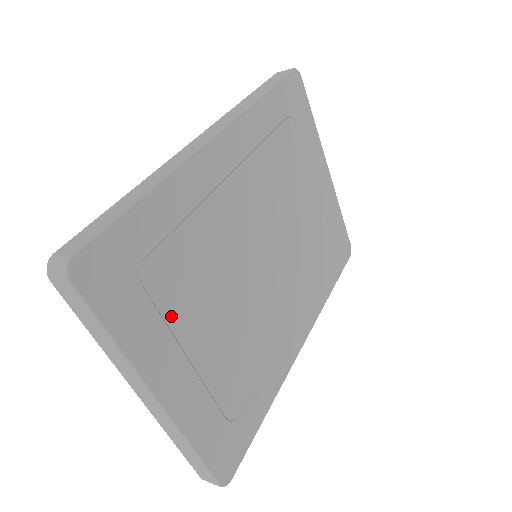
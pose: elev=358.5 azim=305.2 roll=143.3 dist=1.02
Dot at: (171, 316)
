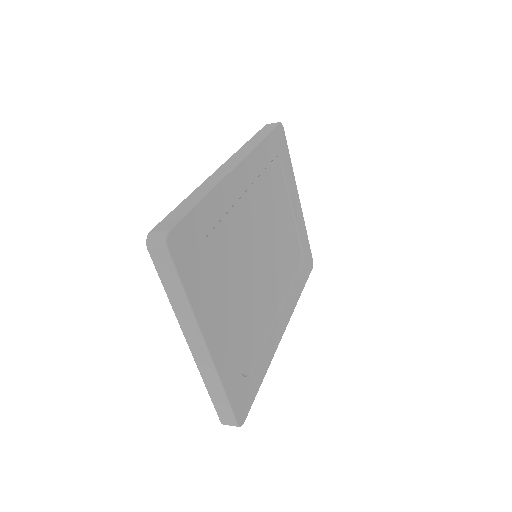
Dot at: (214, 286)
